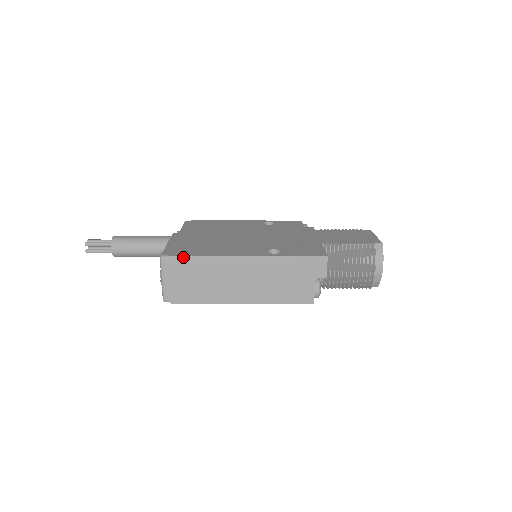
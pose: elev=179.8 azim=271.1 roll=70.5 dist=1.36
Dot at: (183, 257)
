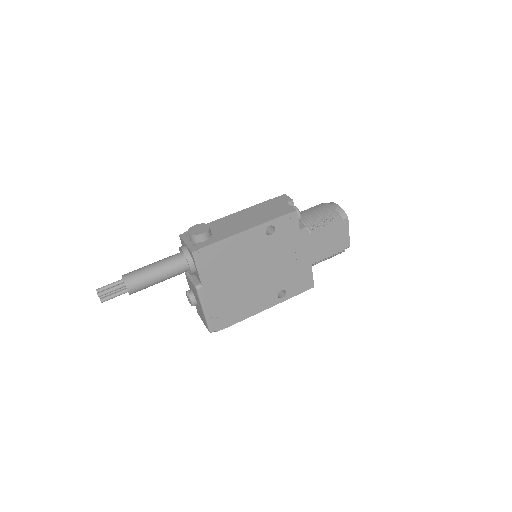
Dot at: occluded
